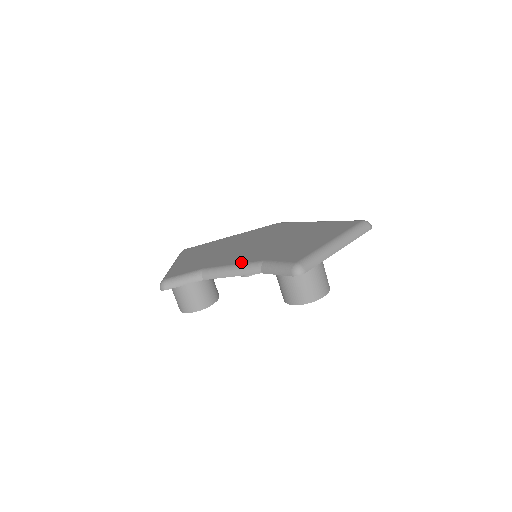
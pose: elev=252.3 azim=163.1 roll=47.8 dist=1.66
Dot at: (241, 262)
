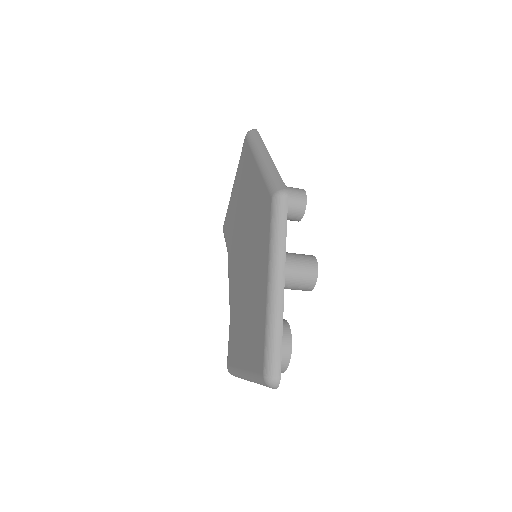
Dot at: (229, 290)
